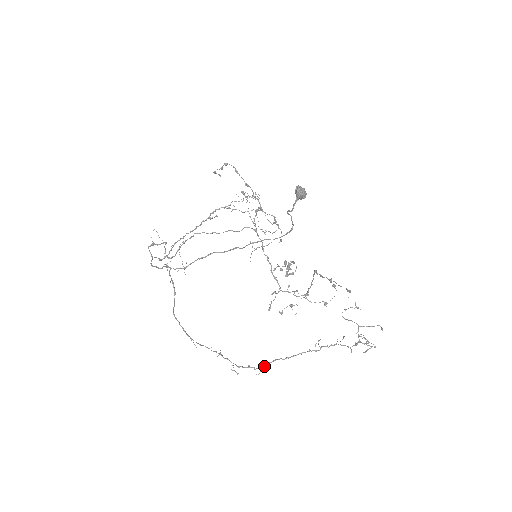
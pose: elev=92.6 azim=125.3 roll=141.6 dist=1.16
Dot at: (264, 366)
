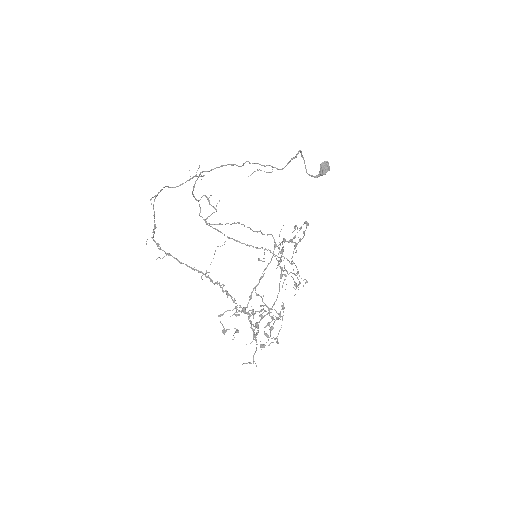
Dot at: (167, 253)
